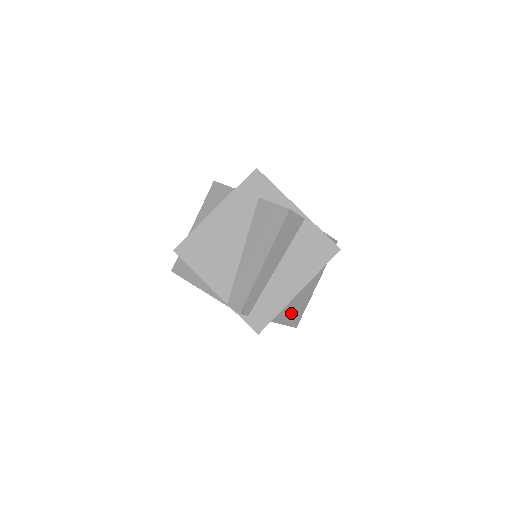
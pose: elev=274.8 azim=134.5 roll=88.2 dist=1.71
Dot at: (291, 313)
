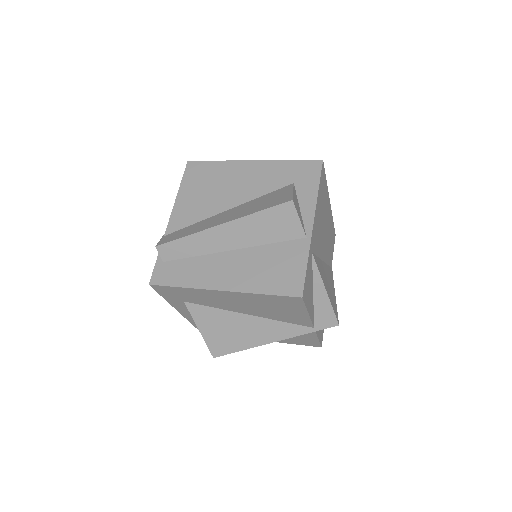
Dot at: (218, 330)
